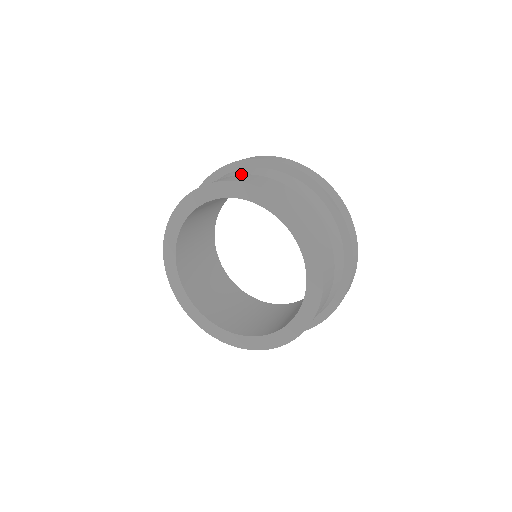
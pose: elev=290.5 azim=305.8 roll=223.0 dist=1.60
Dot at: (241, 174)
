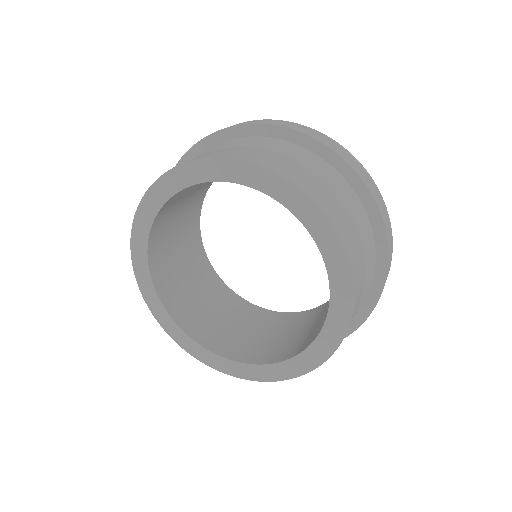
Dot at: occluded
